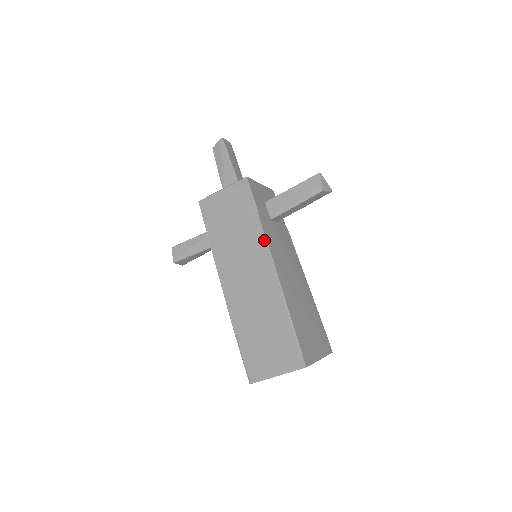
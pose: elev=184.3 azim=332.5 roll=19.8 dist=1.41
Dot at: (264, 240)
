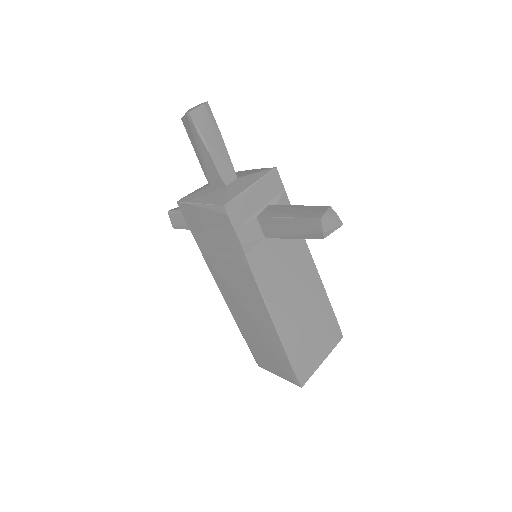
Dot at: (253, 280)
